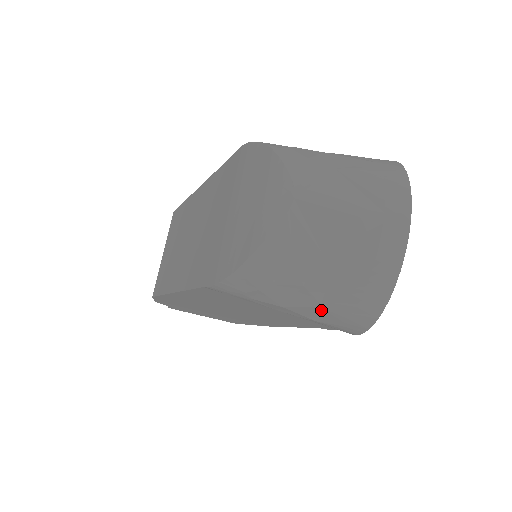
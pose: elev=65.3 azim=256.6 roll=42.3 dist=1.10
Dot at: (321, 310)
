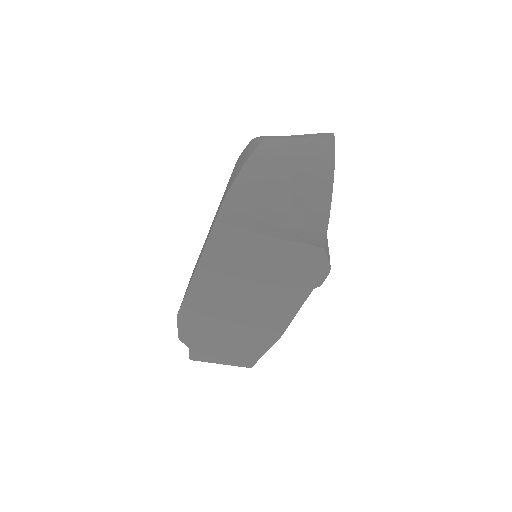
Dot at: (295, 198)
